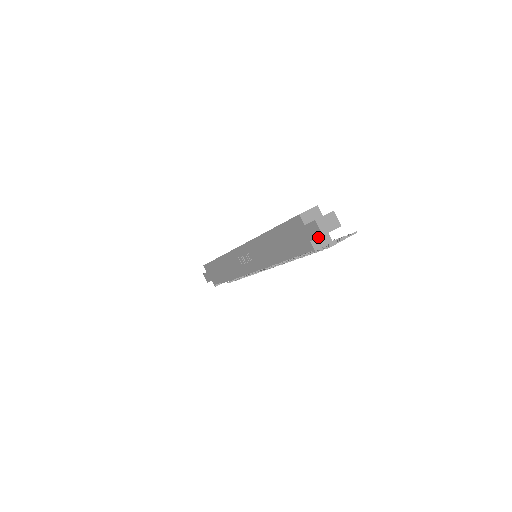
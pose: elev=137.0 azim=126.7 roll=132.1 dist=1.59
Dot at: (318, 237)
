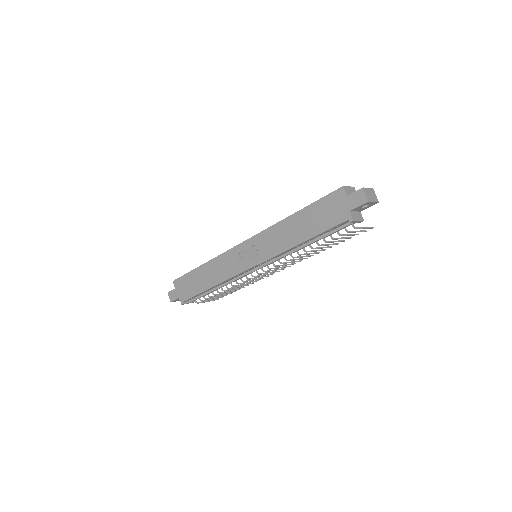
Dot at: (362, 204)
